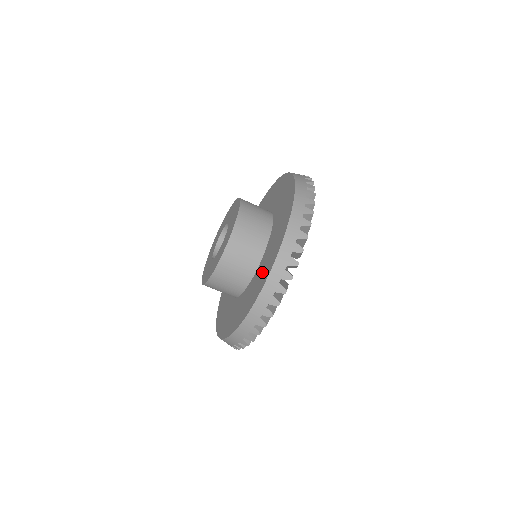
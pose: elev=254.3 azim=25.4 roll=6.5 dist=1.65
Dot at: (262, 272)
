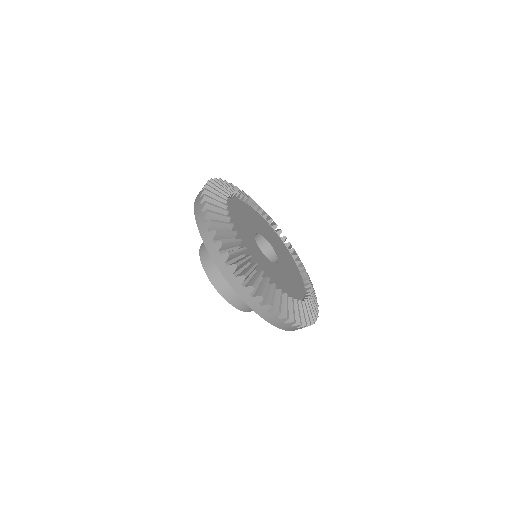
Dot at: occluded
